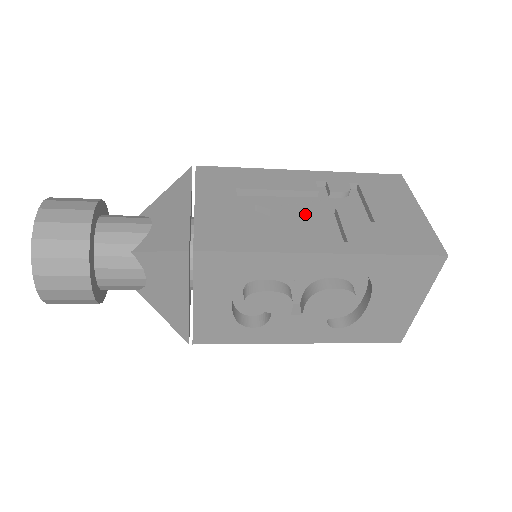
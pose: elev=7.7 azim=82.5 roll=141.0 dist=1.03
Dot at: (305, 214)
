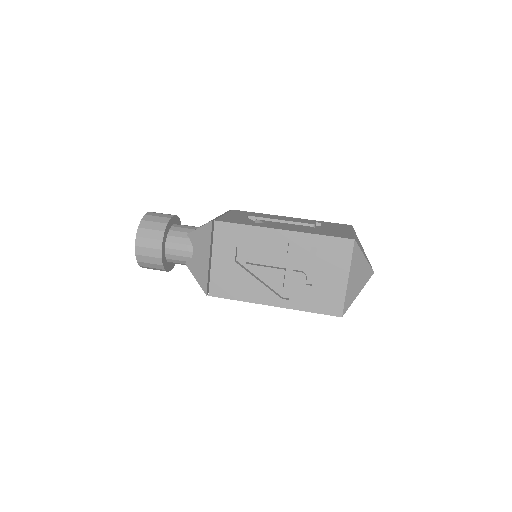
Dot at: (272, 275)
